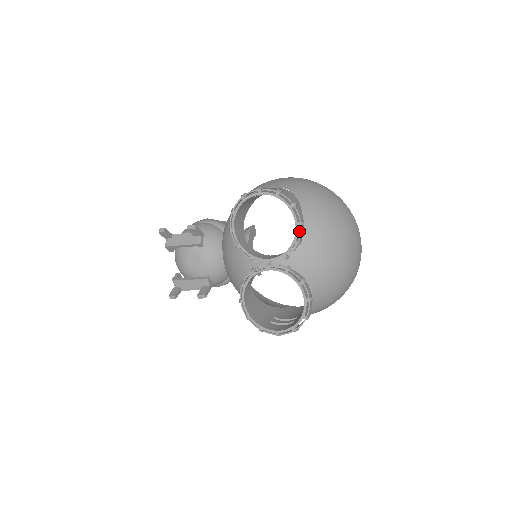
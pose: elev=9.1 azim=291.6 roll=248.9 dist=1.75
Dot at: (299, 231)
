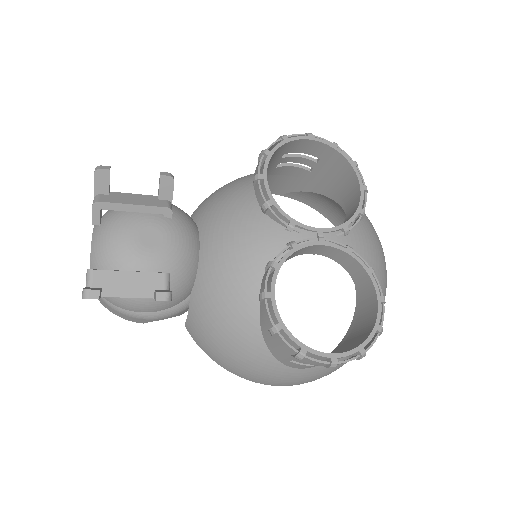
Dot at: occluded
